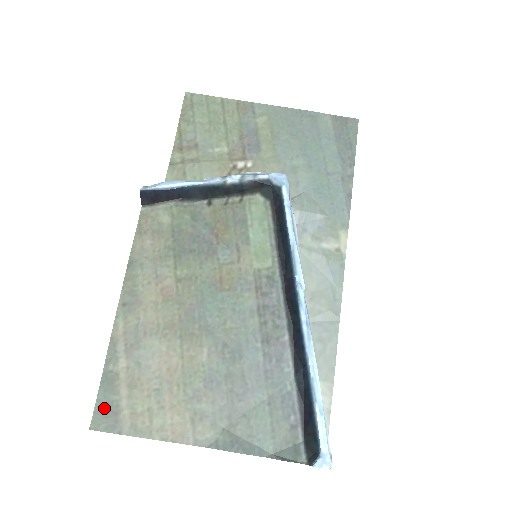
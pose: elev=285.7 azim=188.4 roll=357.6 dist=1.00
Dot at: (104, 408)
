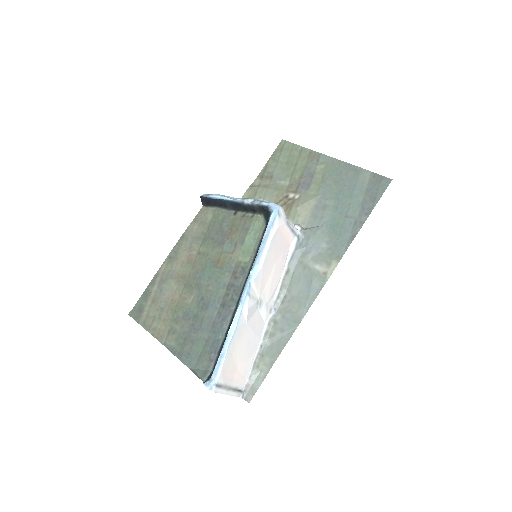
Dot at: (138, 307)
